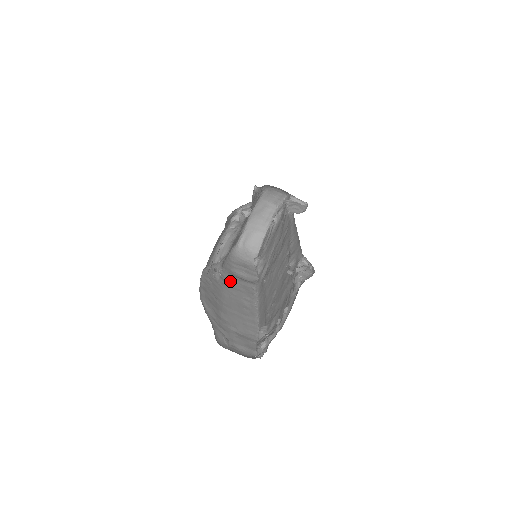
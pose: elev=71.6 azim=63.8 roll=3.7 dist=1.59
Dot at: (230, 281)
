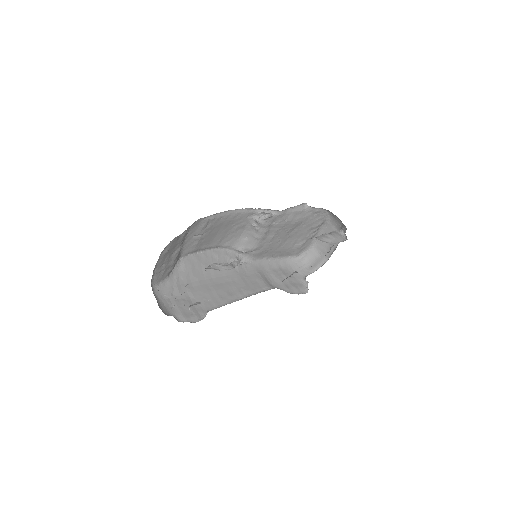
Dot at: (248, 273)
